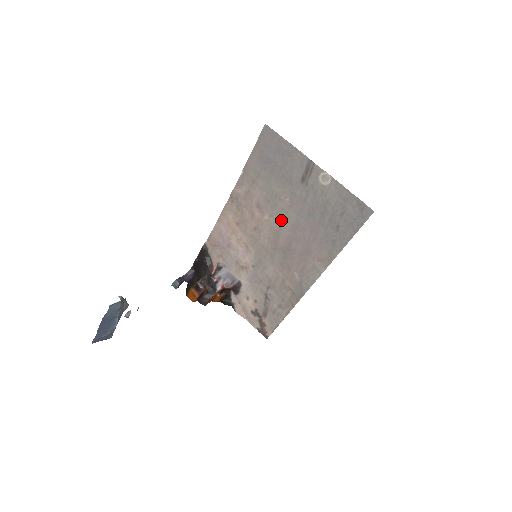
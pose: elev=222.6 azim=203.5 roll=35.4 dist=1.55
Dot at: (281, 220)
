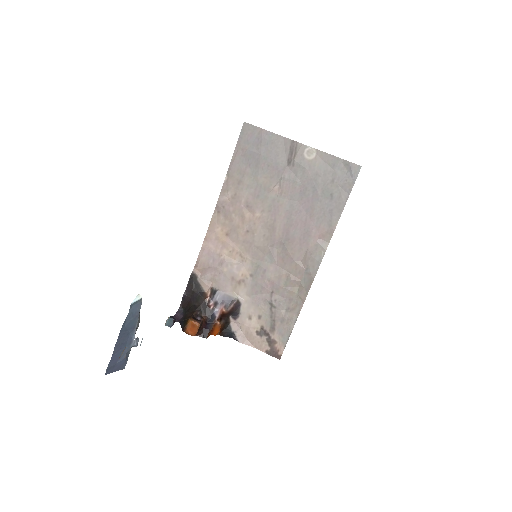
Dot at: (274, 211)
